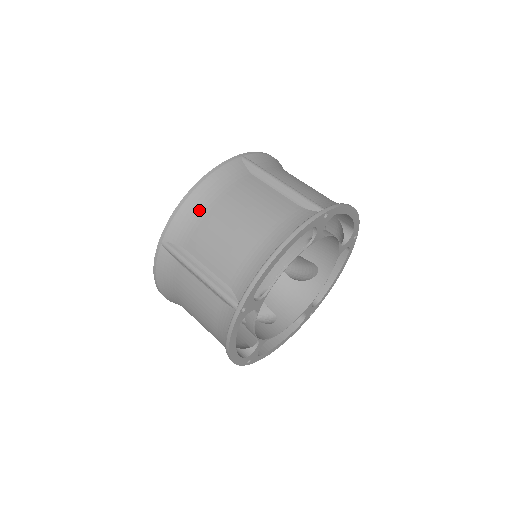
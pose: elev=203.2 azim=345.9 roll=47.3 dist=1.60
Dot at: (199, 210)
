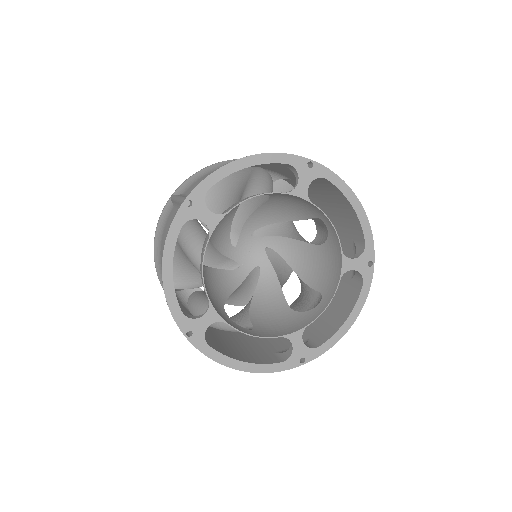
Dot at: (160, 266)
